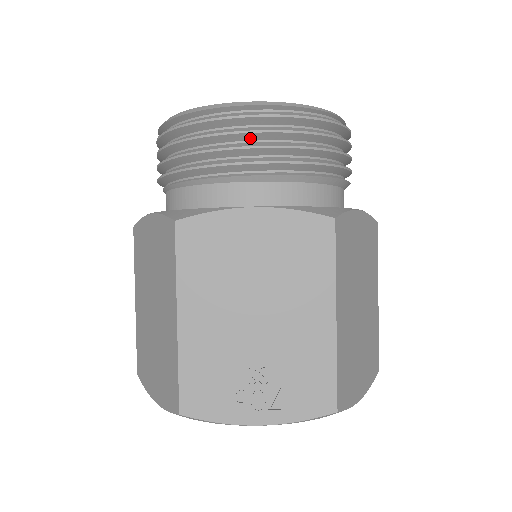
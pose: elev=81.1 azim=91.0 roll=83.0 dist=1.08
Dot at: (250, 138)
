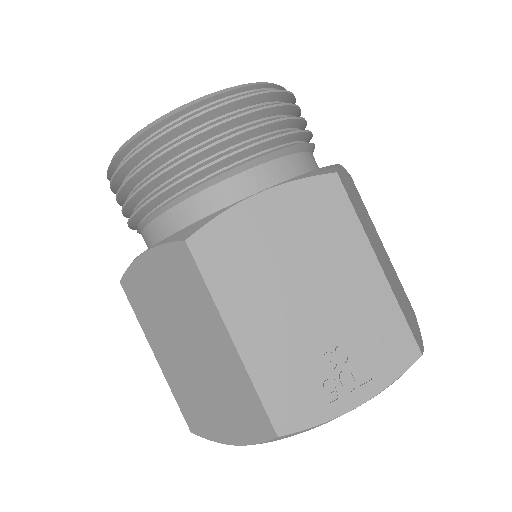
Dot at: (219, 131)
